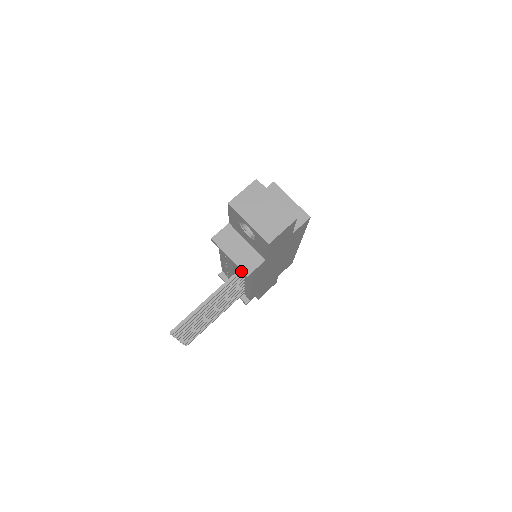
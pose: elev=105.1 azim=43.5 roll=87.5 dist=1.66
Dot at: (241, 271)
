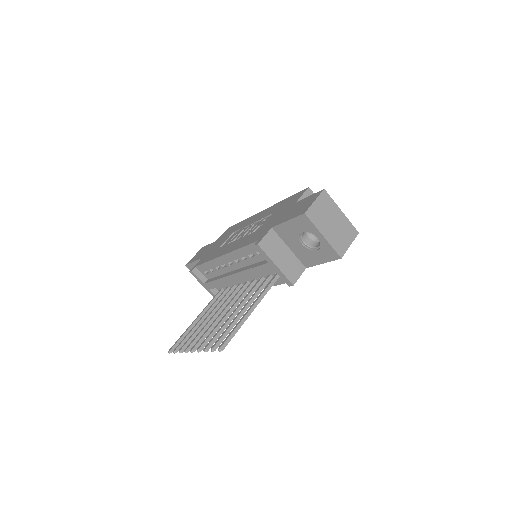
Dot at: (285, 279)
